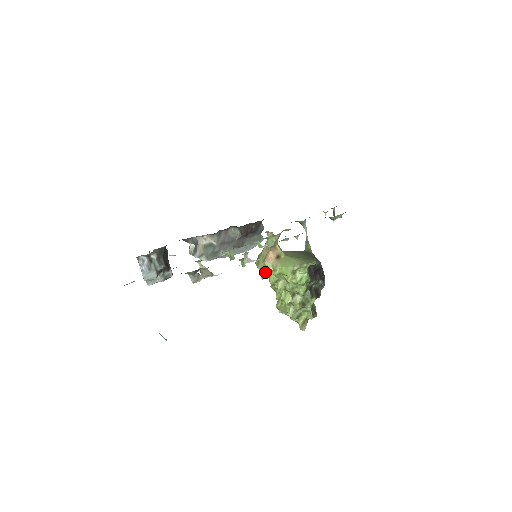
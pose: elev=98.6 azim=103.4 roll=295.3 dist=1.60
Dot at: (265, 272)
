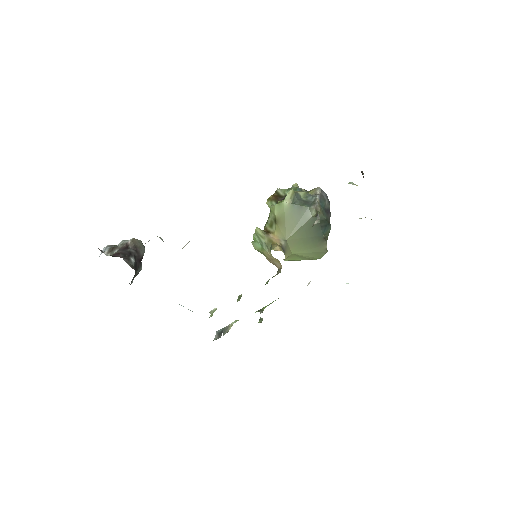
Dot at: occluded
